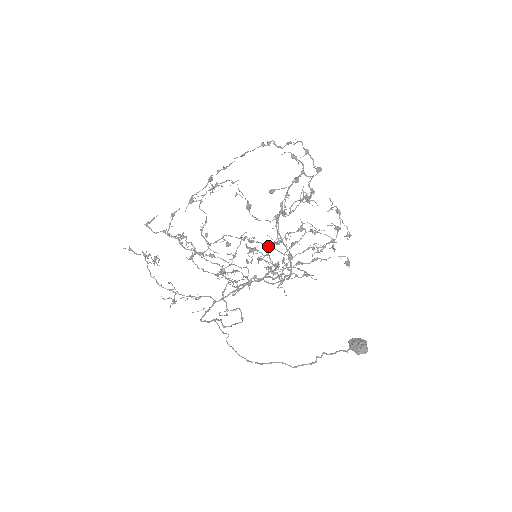
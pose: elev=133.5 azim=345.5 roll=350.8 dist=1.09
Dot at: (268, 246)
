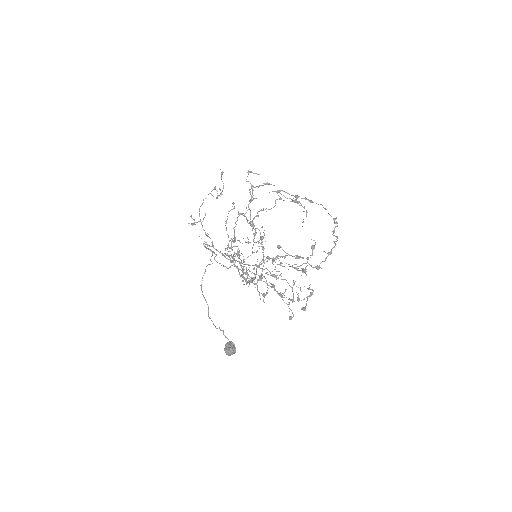
Dot at: occluded
